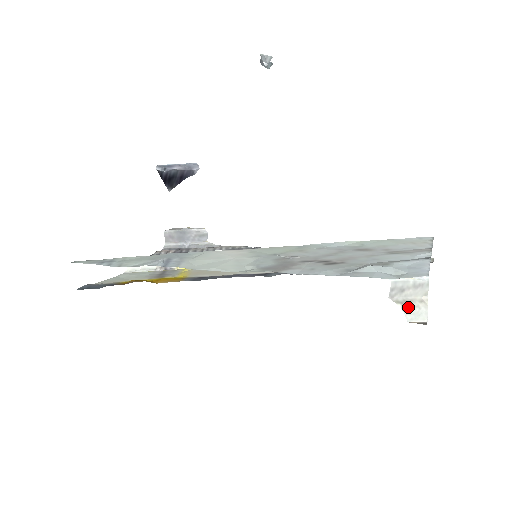
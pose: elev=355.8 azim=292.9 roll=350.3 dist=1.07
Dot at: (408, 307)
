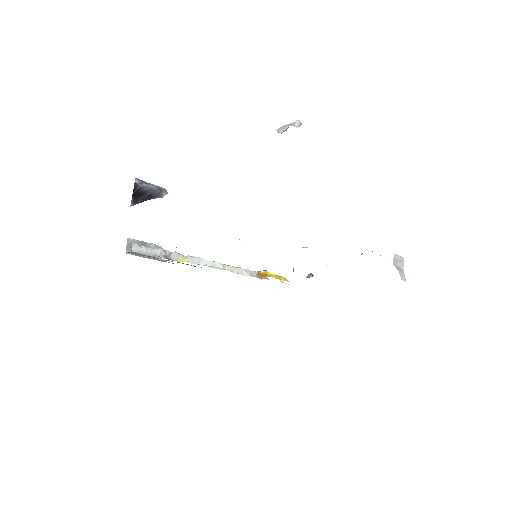
Dot at: (400, 271)
